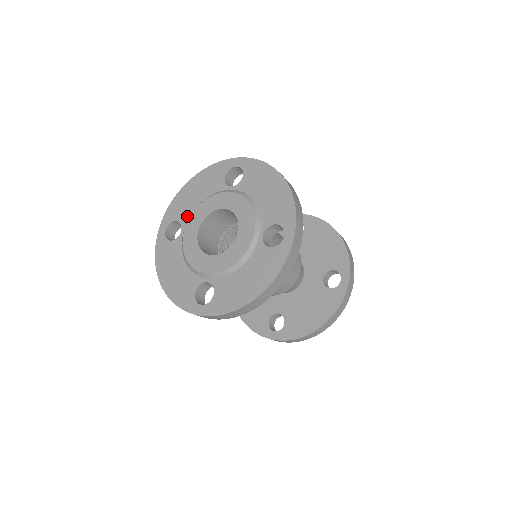
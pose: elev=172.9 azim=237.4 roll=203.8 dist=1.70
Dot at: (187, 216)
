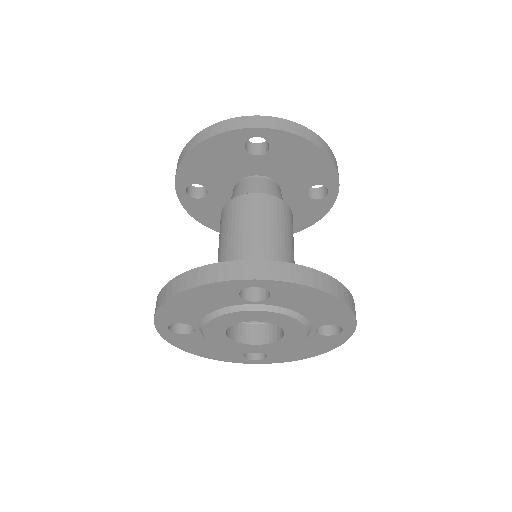
Dot at: (196, 321)
